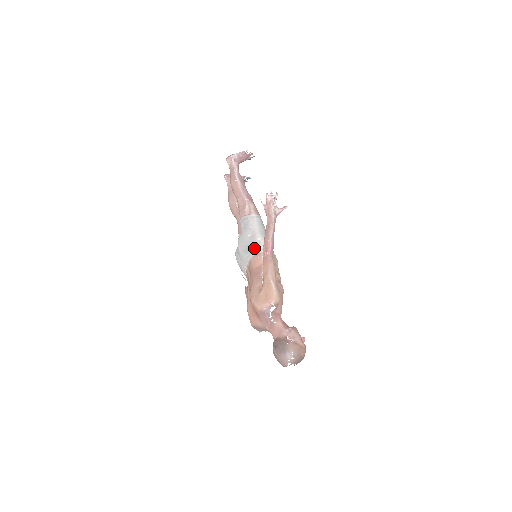
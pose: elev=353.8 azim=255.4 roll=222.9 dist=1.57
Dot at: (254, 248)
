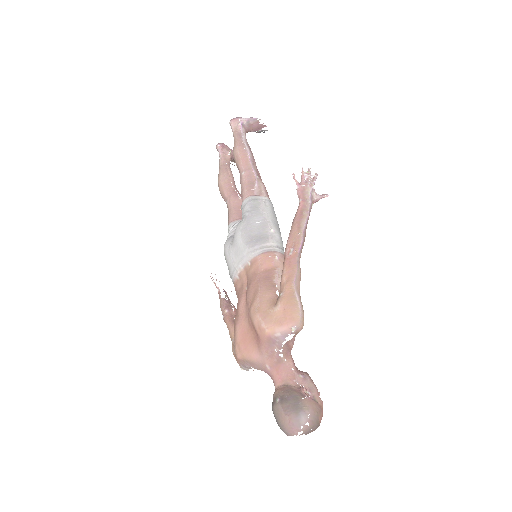
Dot at: (265, 241)
